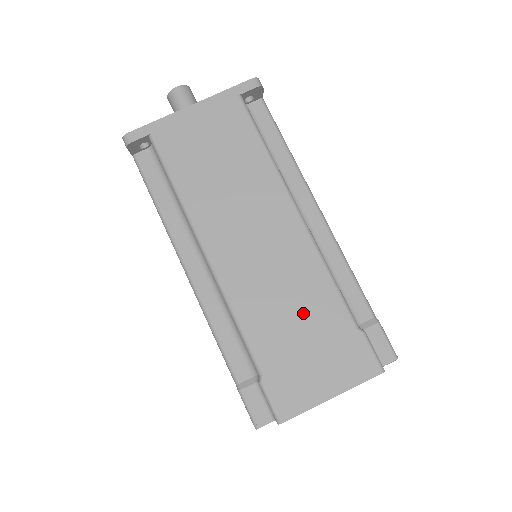
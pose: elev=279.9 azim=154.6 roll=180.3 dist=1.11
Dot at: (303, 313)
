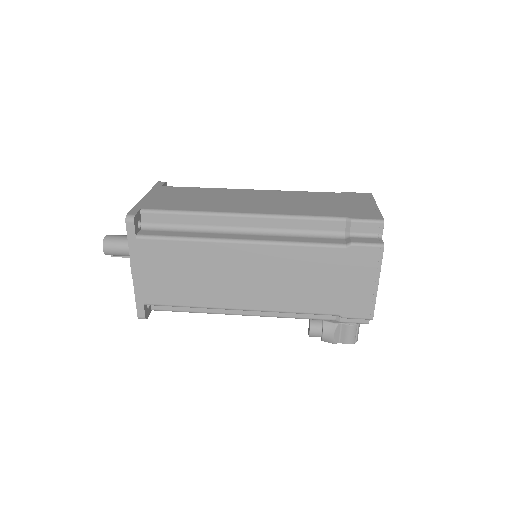
Dot at: (317, 200)
